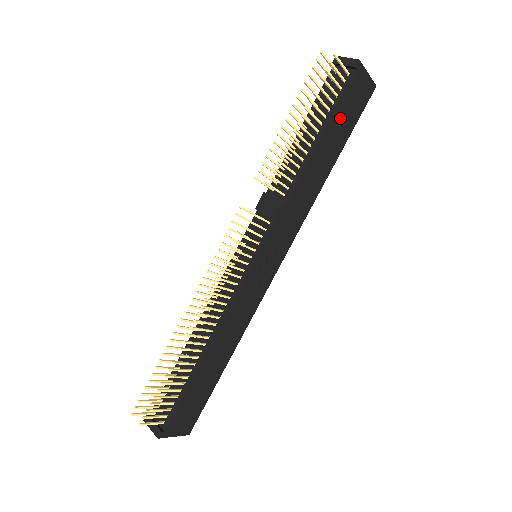
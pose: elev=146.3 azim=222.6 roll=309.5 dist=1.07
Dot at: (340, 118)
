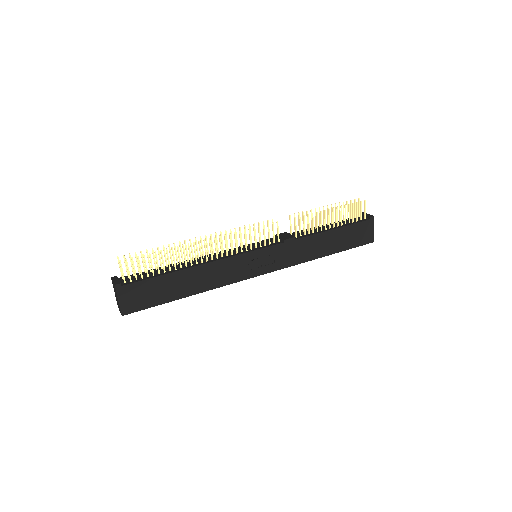
Dot at: (348, 233)
